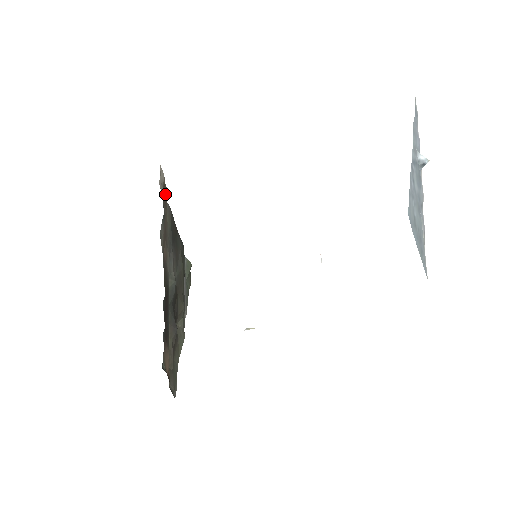
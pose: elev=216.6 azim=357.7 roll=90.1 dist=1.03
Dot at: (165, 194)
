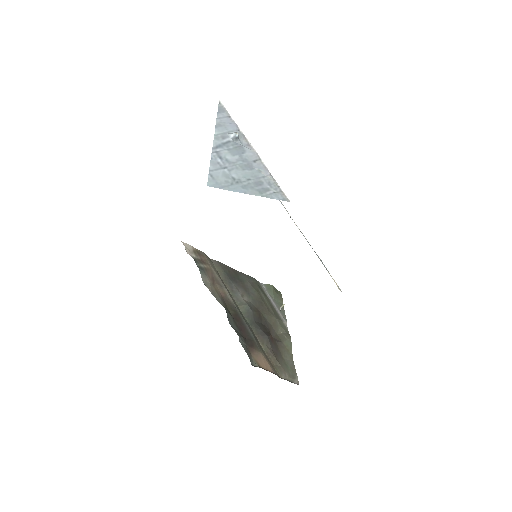
Dot at: (201, 256)
